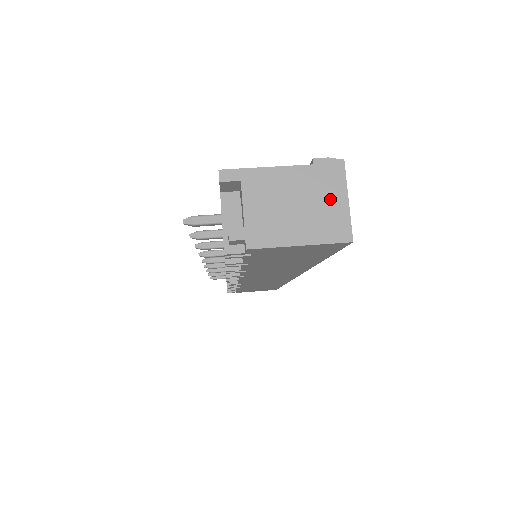
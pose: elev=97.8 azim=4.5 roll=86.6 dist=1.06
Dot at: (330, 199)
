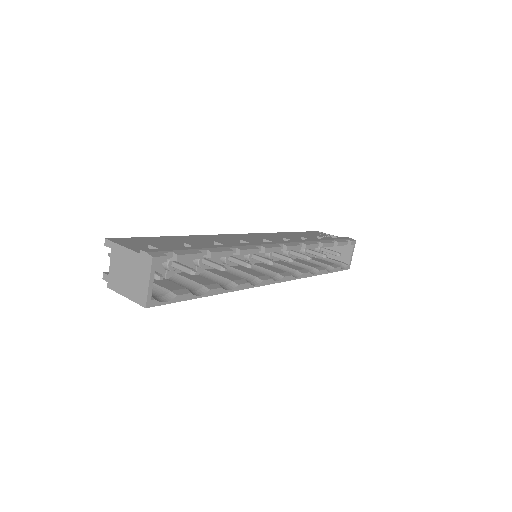
Dot at: (142, 278)
